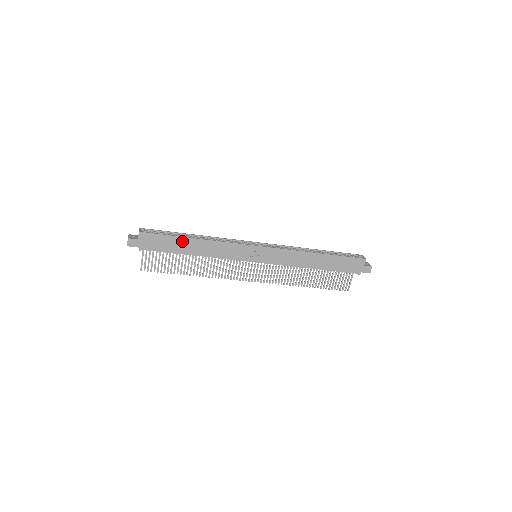
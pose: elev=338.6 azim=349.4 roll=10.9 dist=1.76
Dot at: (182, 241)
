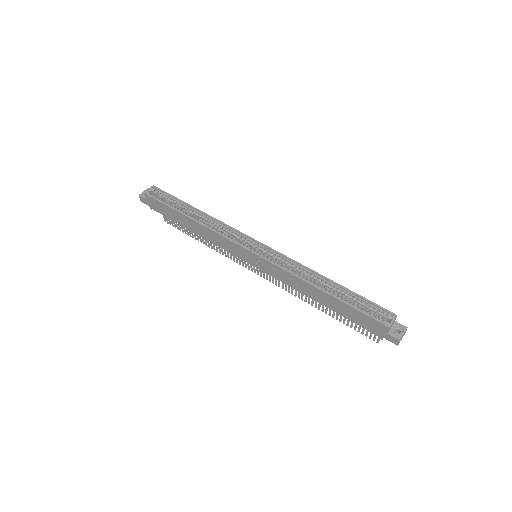
Dot at: (179, 215)
